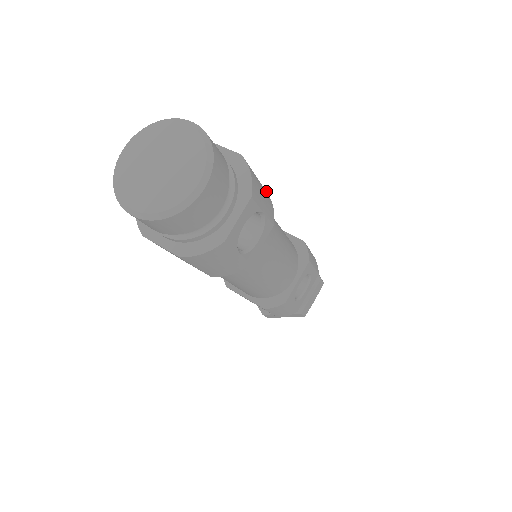
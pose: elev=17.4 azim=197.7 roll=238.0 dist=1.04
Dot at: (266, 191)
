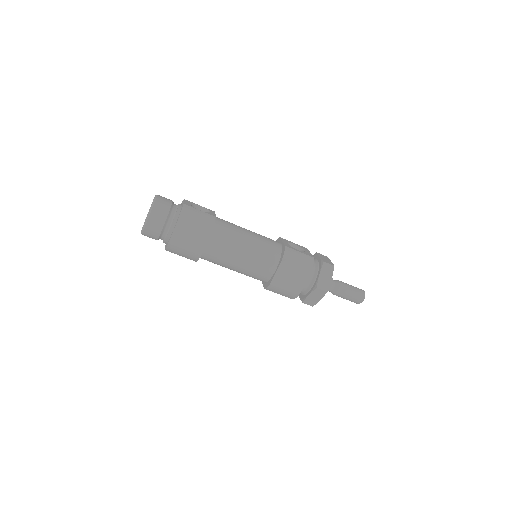
Dot at: occluded
